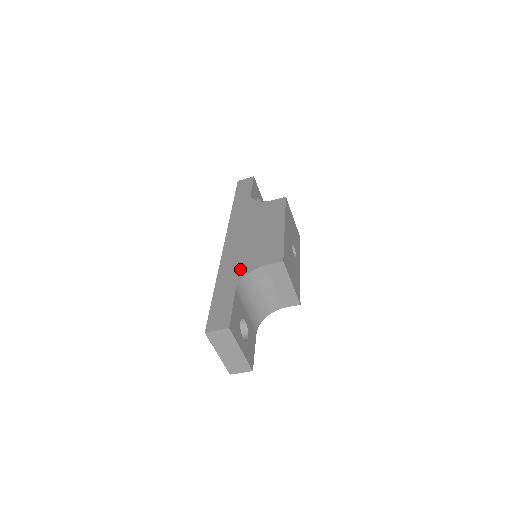
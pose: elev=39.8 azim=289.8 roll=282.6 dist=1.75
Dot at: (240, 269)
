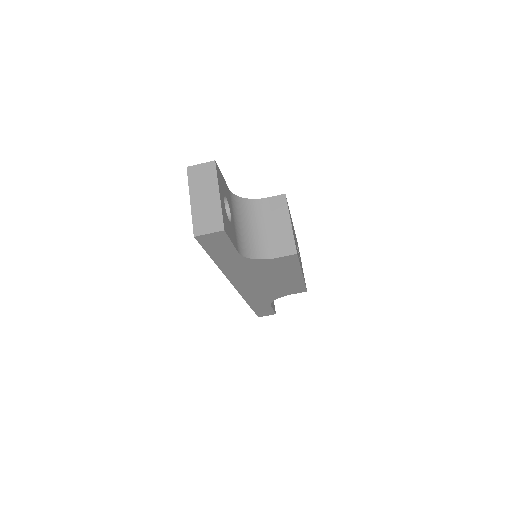
Dot at: occluded
